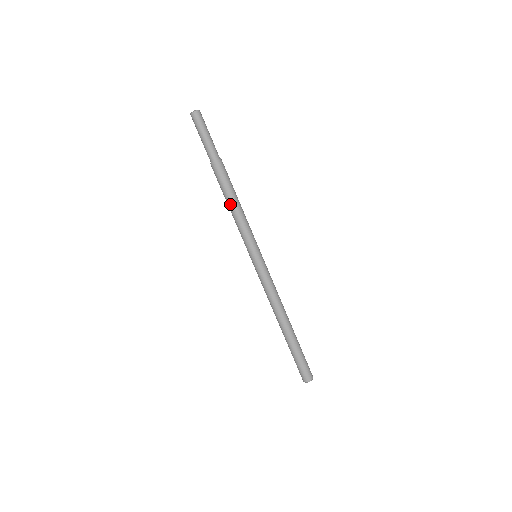
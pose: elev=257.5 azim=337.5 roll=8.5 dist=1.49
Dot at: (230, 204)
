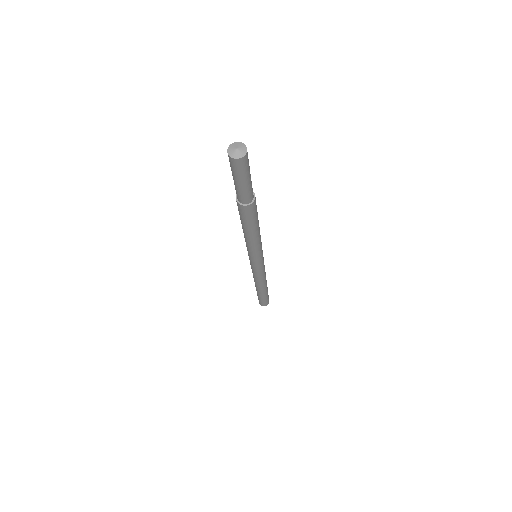
Dot at: (251, 234)
